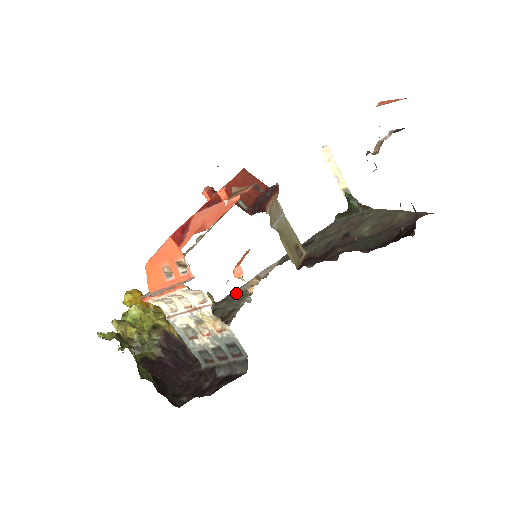
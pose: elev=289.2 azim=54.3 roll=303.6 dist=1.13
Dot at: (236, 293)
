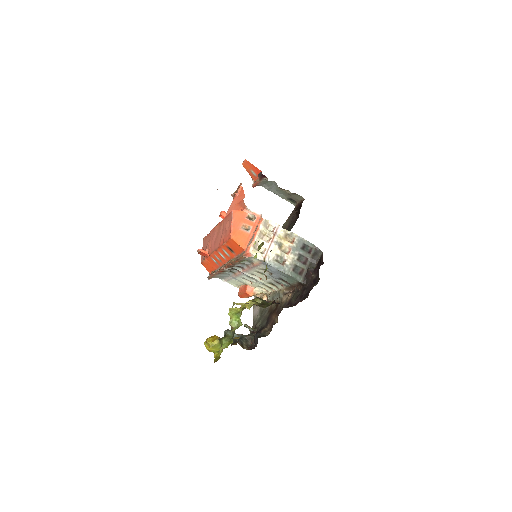
Dot at: (256, 320)
